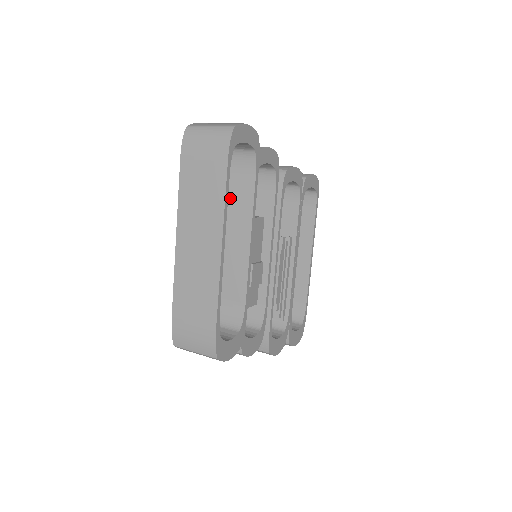
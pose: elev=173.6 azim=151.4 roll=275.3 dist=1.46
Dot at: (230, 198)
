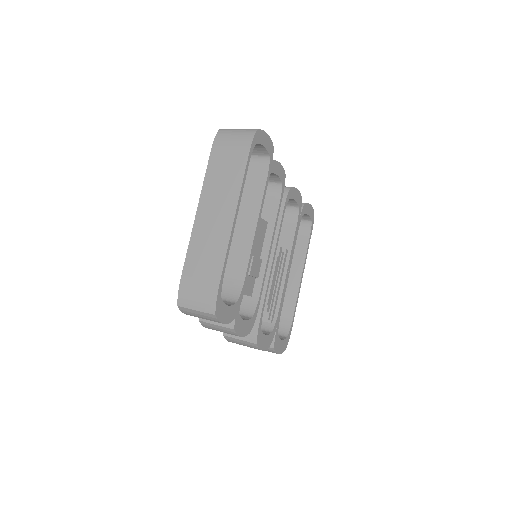
Dot at: (244, 194)
